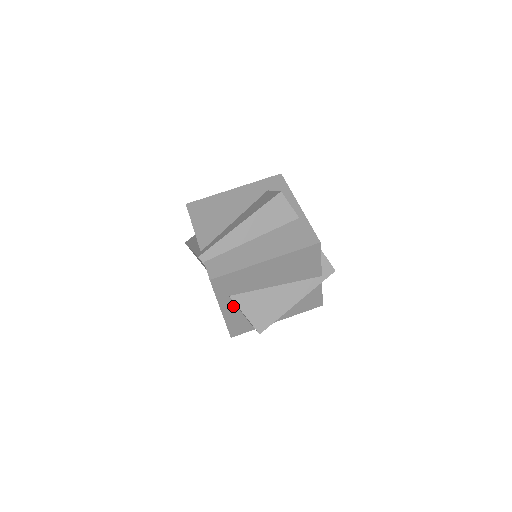
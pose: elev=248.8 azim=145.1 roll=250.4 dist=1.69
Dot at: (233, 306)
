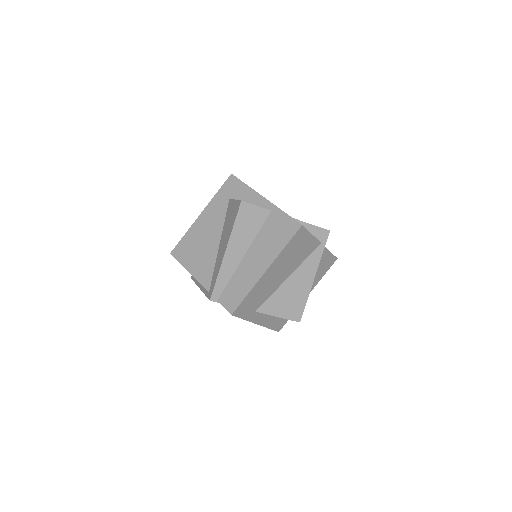
Dot at: (264, 314)
